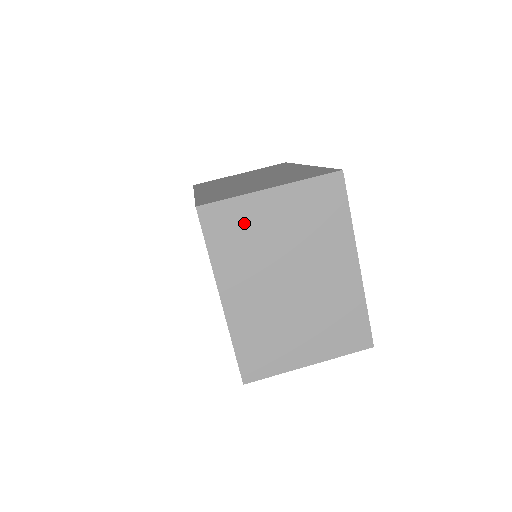
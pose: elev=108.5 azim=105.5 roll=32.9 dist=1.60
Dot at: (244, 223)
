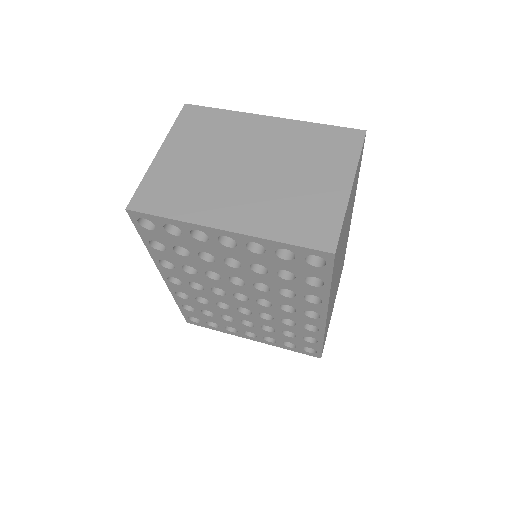
Dot at: (169, 181)
